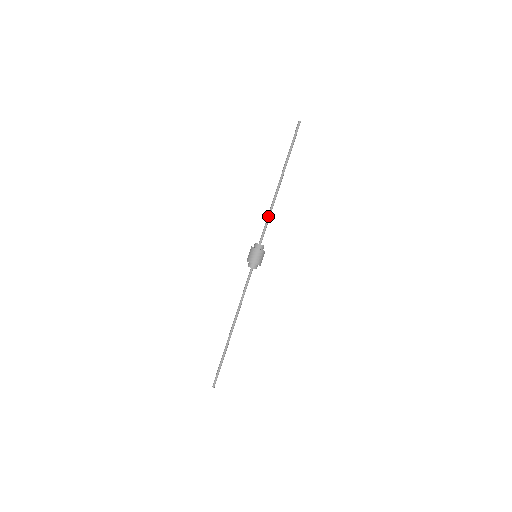
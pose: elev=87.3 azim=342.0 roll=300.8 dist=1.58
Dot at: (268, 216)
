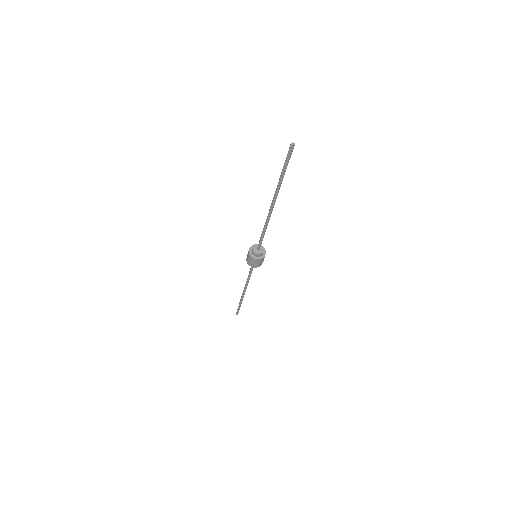
Dot at: (263, 232)
